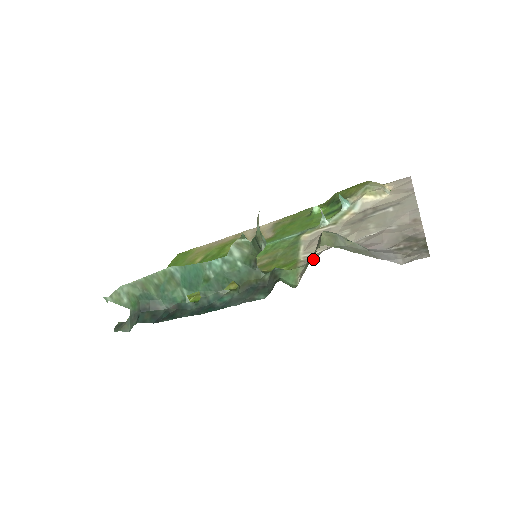
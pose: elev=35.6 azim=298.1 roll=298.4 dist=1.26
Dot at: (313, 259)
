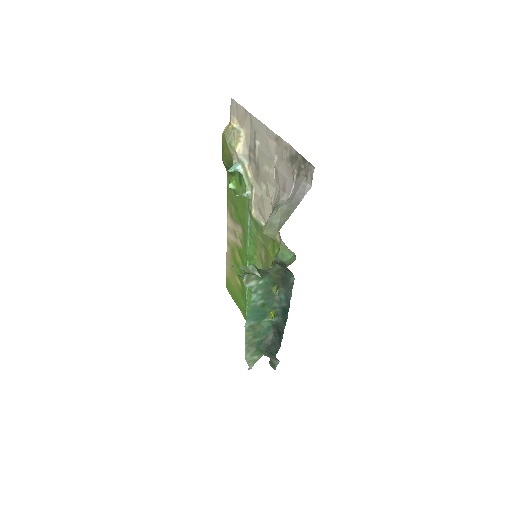
Dot at: occluded
